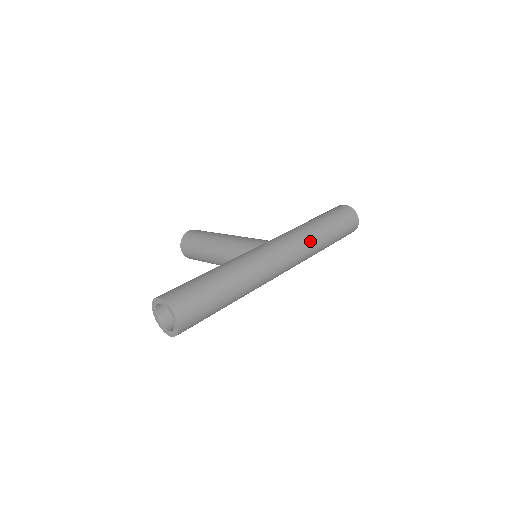
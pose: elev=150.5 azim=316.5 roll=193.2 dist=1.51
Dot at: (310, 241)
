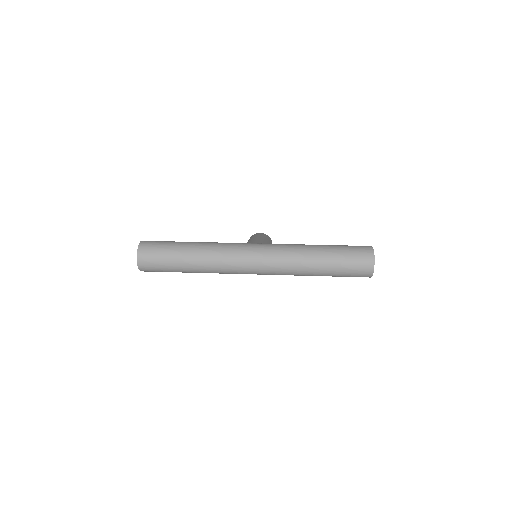
Dot at: (292, 257)
